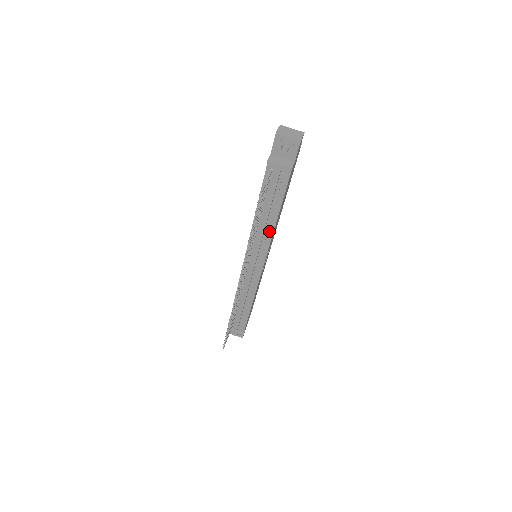
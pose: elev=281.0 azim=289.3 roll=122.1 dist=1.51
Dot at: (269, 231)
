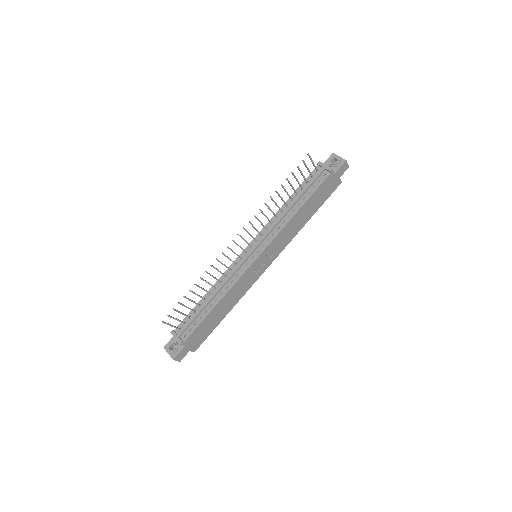
Dot at: (286, 220)
